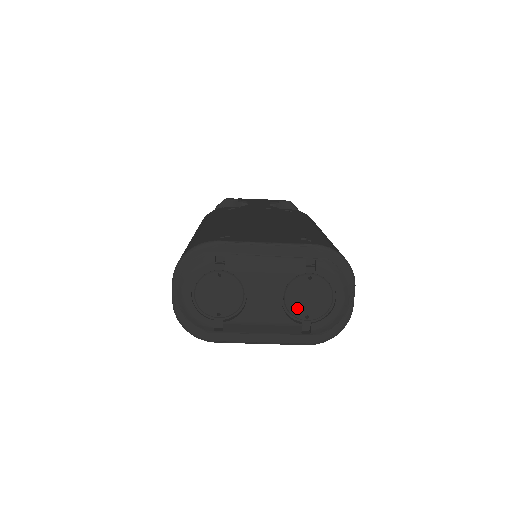
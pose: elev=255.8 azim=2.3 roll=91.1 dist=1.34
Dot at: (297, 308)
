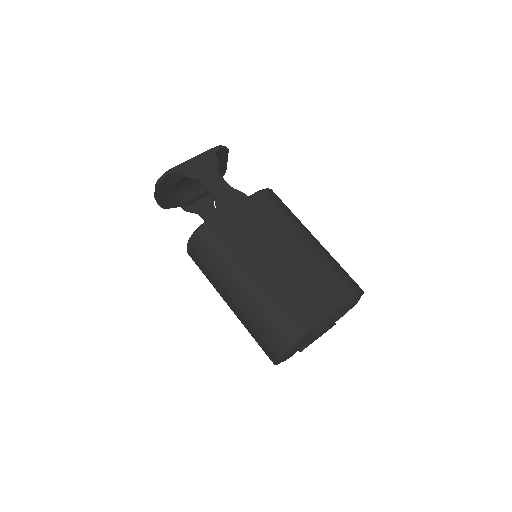
Dot at: occluded
